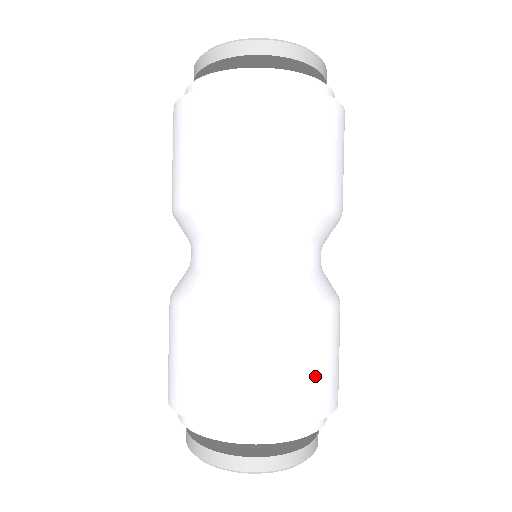
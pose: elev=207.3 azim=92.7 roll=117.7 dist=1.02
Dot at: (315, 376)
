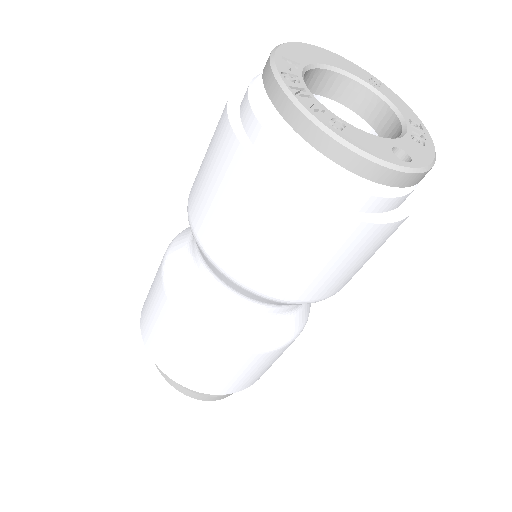
Dot at: occluded
